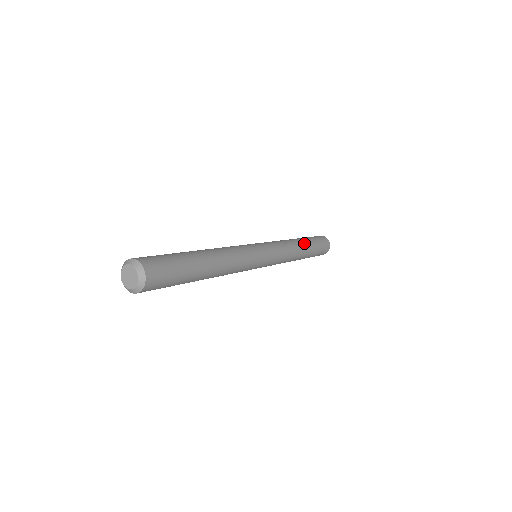
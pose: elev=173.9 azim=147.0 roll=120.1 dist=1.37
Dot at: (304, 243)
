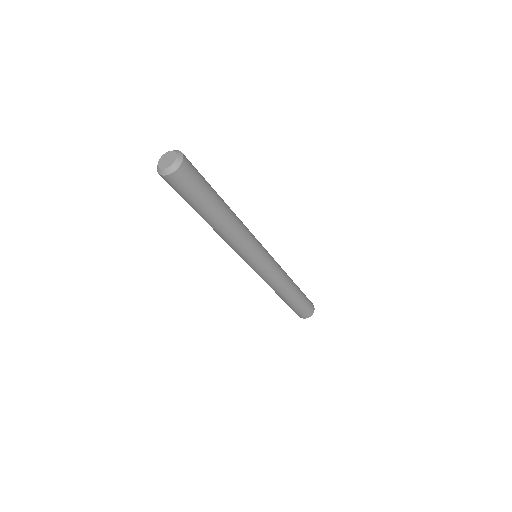
Dot at: (296, 287)
